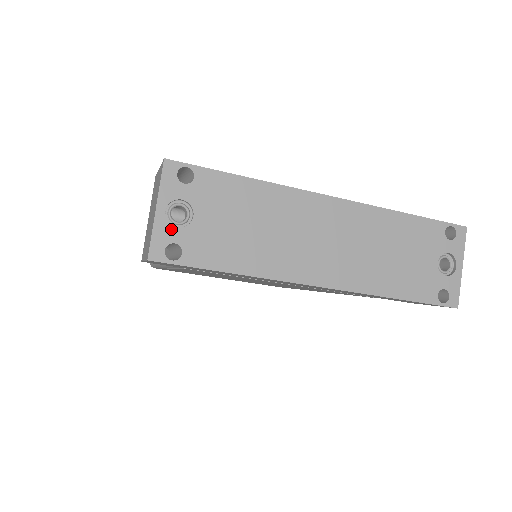
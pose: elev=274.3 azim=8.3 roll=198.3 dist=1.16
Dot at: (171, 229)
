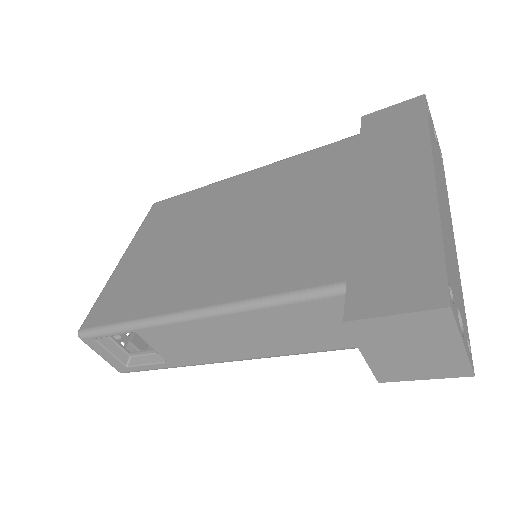
Dot at: (465, 339)
